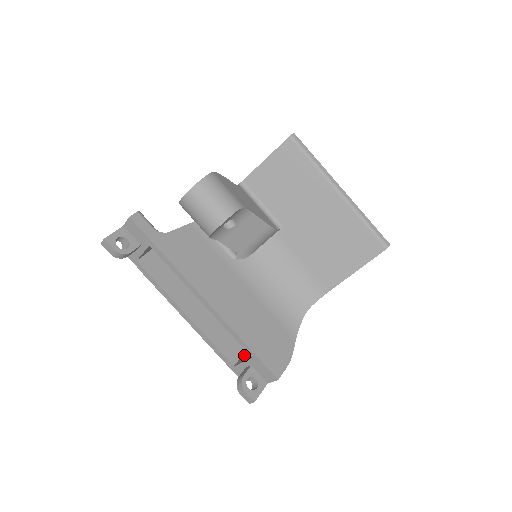
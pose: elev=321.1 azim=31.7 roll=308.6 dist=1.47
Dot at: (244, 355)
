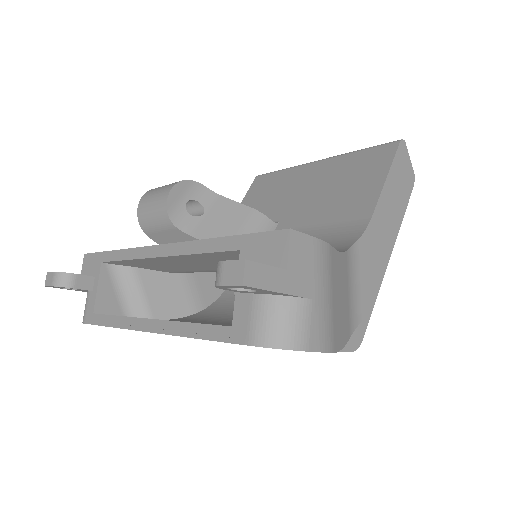
Dot at: occluded
